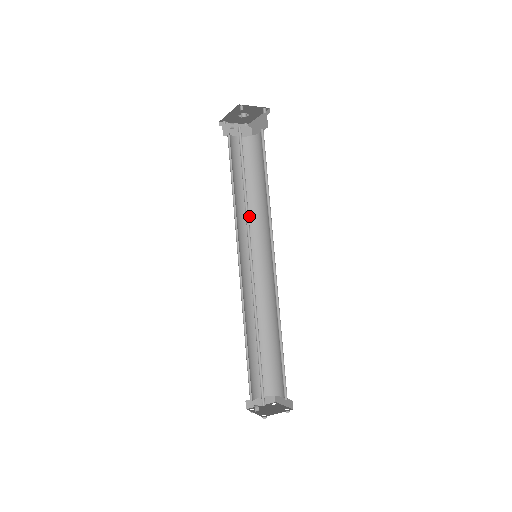
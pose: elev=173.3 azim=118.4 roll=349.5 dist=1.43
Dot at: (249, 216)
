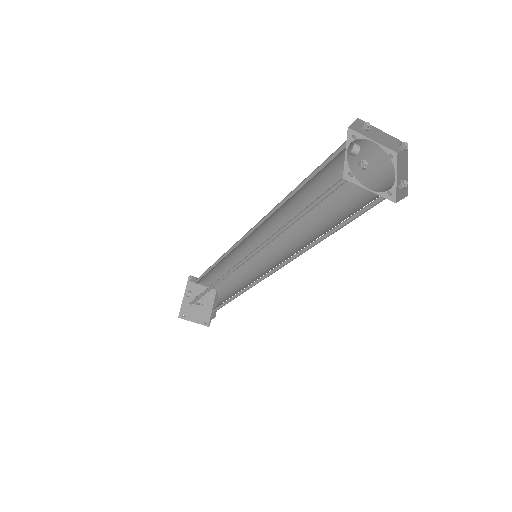
Dot at: occluded
